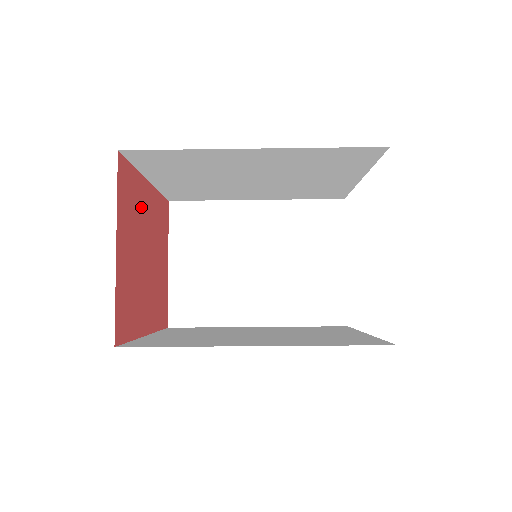
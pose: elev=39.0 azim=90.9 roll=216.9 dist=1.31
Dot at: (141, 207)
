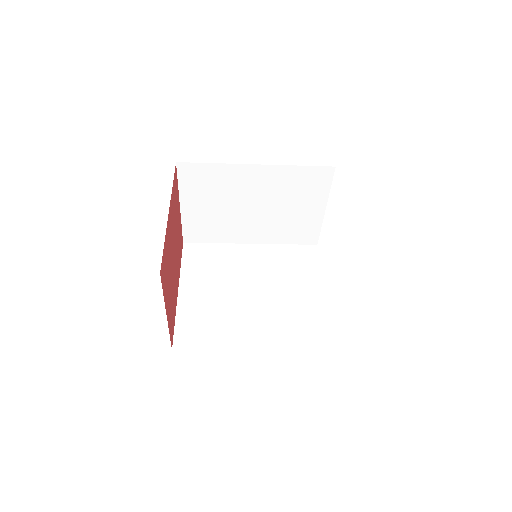
Dot at: (169, 245)
